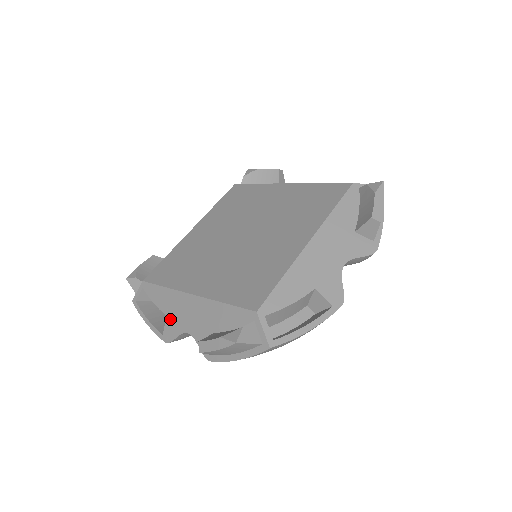
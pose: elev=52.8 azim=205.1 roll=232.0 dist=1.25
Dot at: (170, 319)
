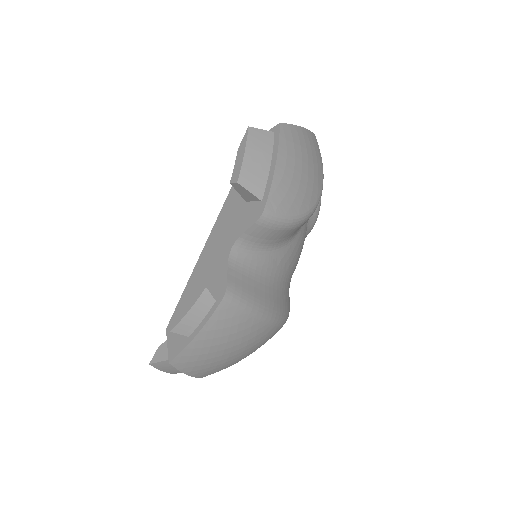
Dot at: (210, 280)
